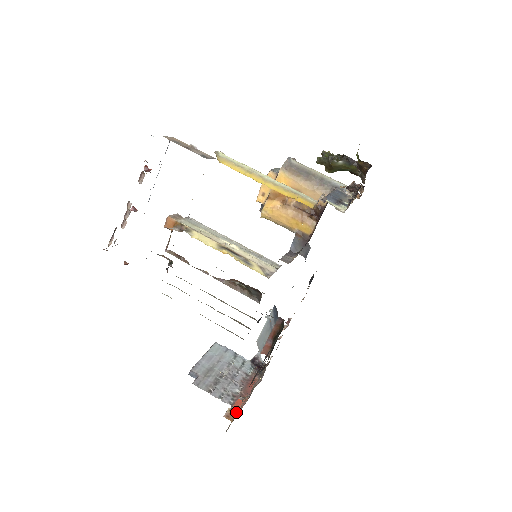
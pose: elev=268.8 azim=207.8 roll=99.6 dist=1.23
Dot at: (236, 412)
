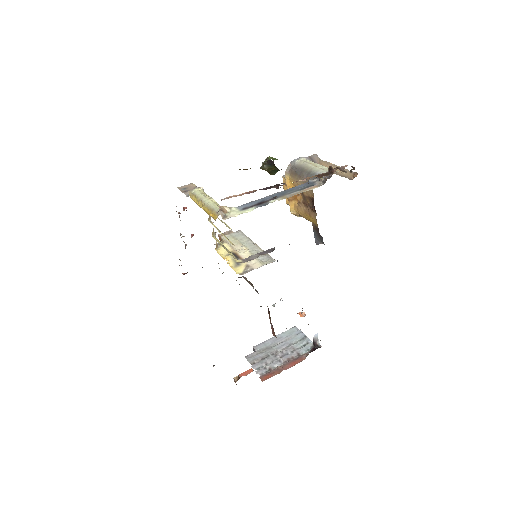
Dot at: occluded
